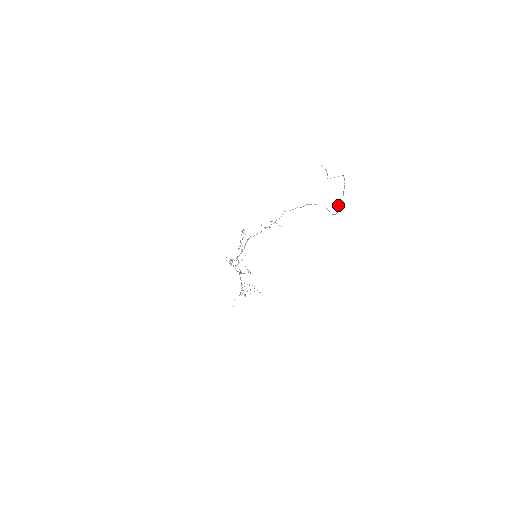
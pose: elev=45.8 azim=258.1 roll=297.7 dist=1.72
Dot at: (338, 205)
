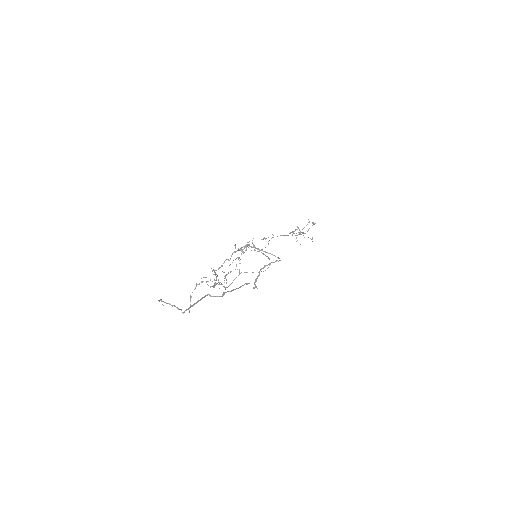
Dot at: (266, 265)
